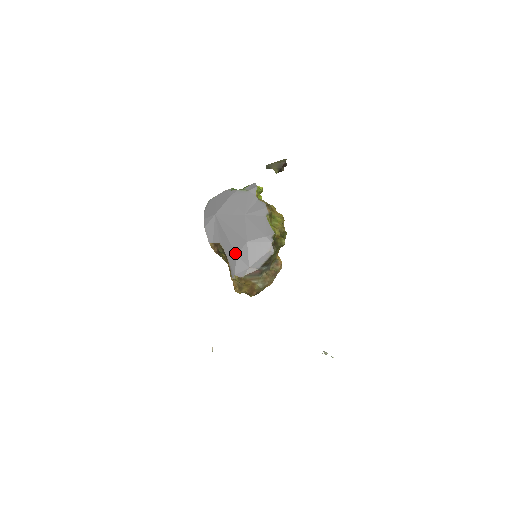
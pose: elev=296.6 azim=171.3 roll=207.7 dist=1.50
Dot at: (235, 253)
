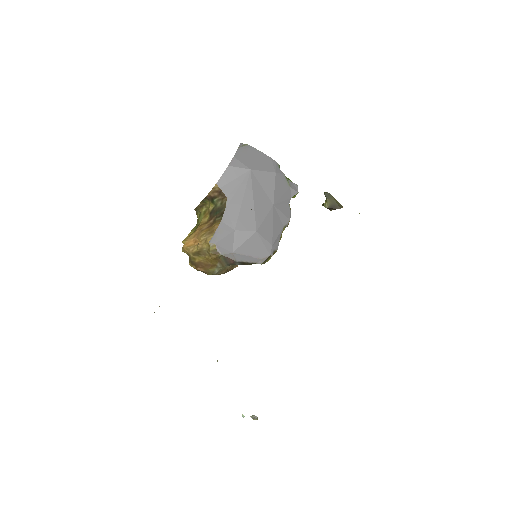
Dot at: (236, 226)
